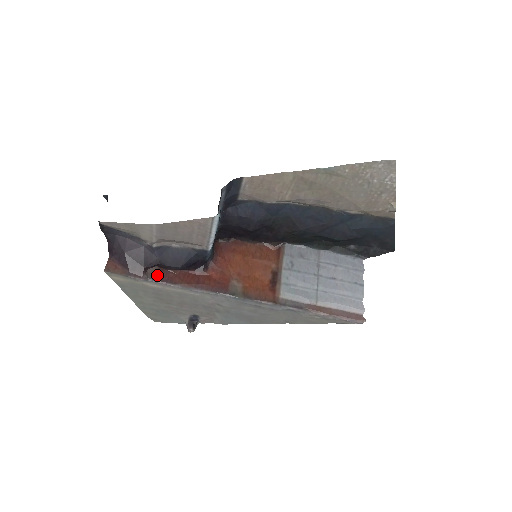
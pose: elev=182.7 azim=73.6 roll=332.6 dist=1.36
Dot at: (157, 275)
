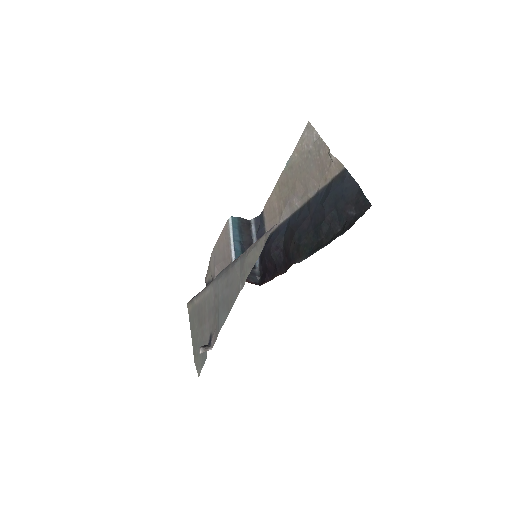
Dot at: occluded
